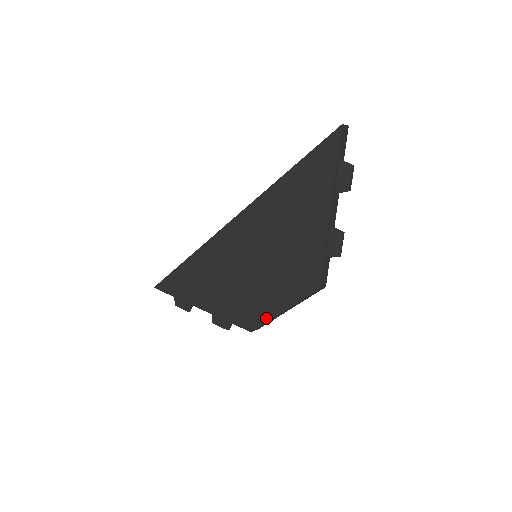
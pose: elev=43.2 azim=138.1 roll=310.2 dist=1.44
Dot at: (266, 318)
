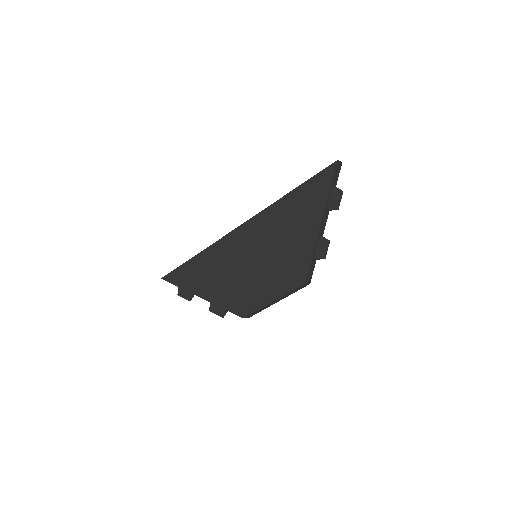
Dot at: (258, 306)
